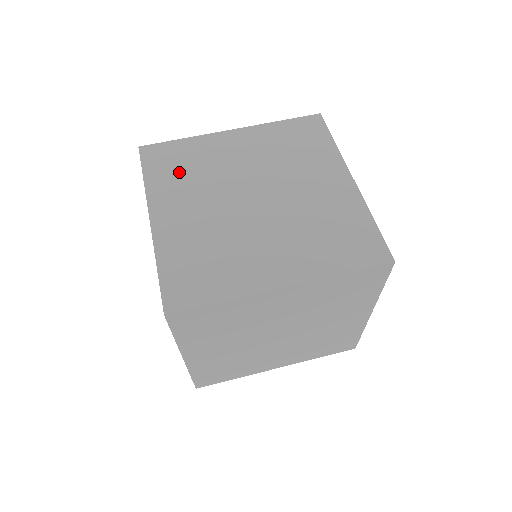
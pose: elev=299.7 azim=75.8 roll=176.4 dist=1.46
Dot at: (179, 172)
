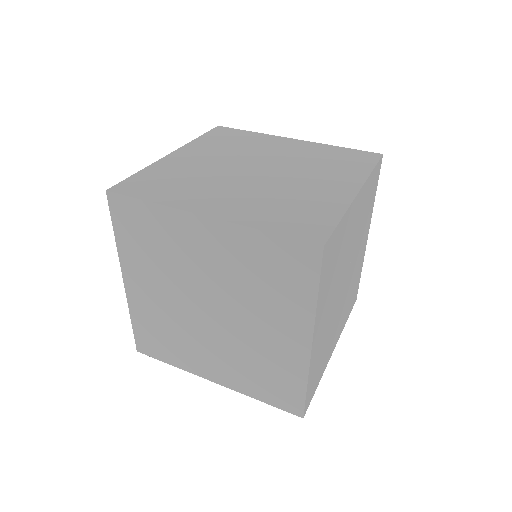
Dot at: (225, 142)
